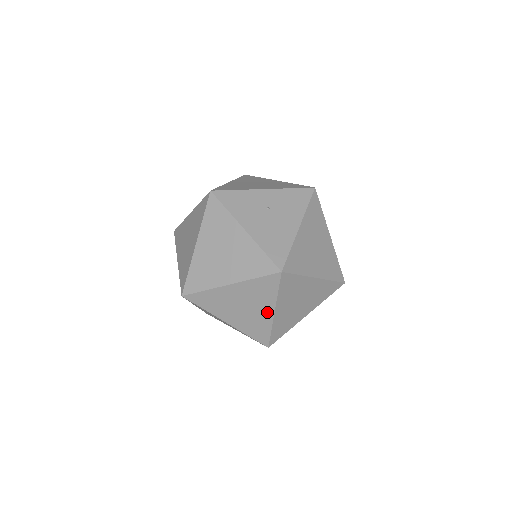
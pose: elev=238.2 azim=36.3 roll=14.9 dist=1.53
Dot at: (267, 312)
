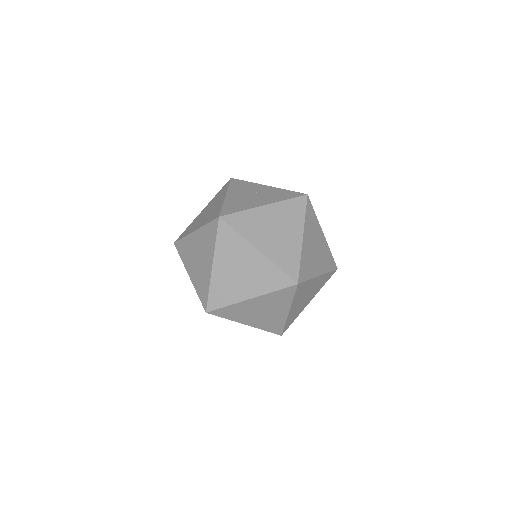
Dot at: (209, 265)
